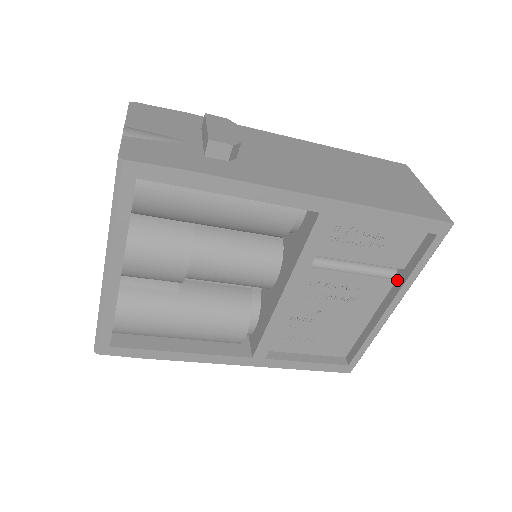
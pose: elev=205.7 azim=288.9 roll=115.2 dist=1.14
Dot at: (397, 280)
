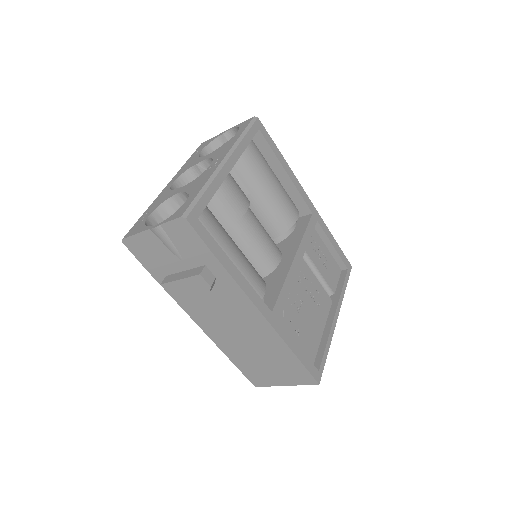
Dot at: (333, 301)
